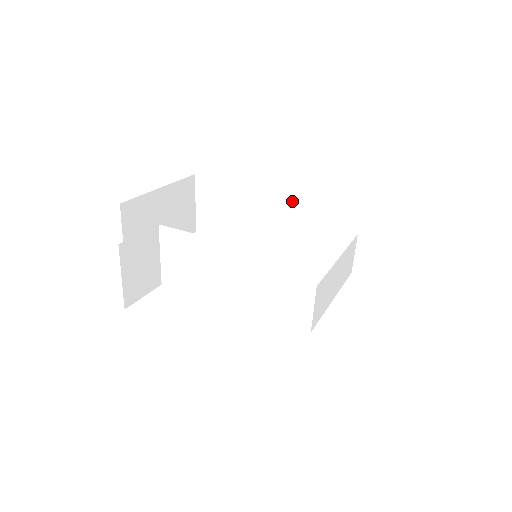
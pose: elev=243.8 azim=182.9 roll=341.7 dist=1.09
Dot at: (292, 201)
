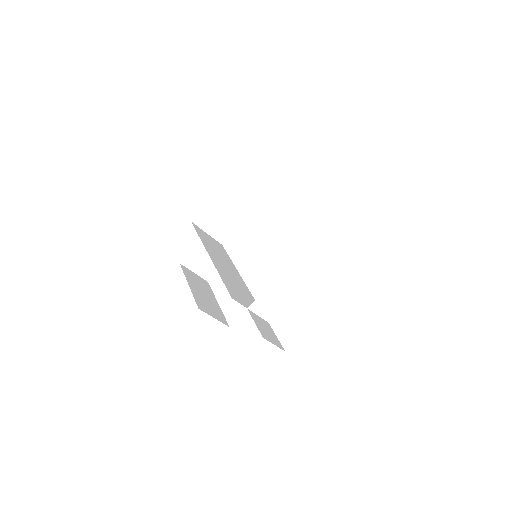
Dot at: occluded
